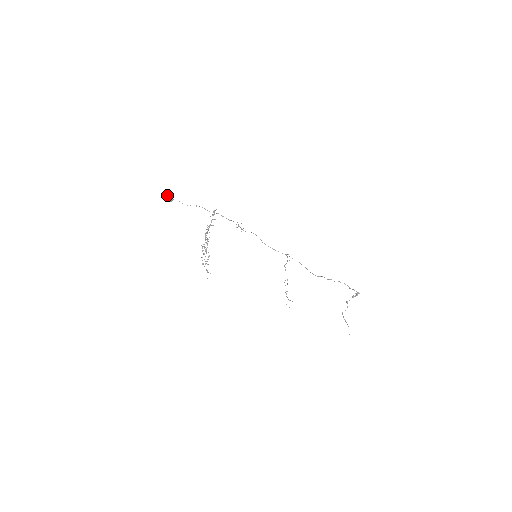
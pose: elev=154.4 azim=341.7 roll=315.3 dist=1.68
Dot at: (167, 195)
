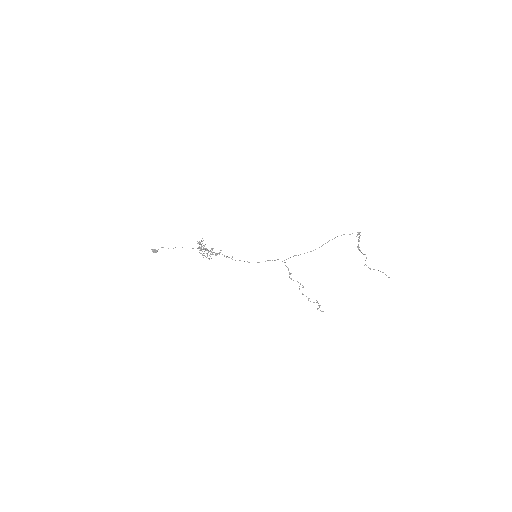
Dot at: (151, 249)
